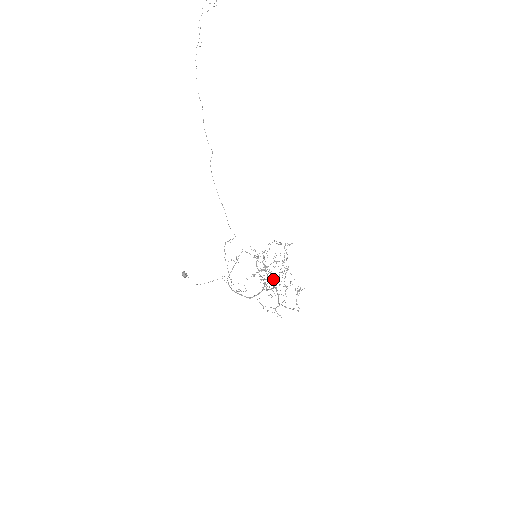
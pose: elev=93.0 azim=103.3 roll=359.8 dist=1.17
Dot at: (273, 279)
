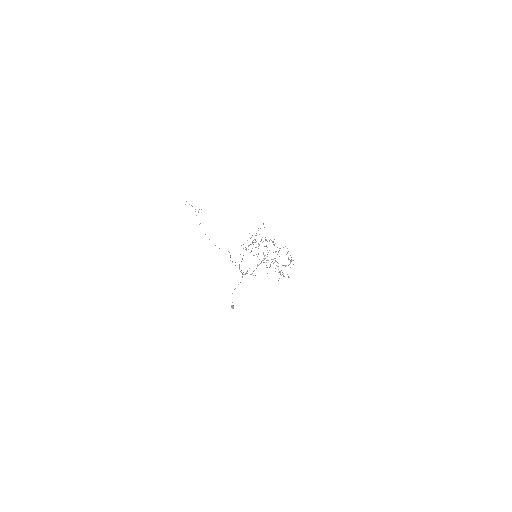
Dot at: occluded
